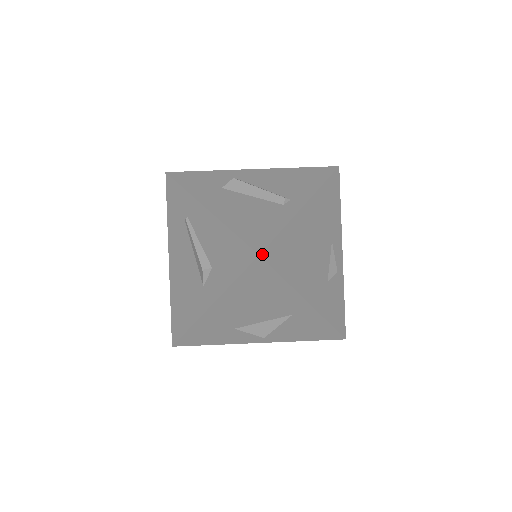
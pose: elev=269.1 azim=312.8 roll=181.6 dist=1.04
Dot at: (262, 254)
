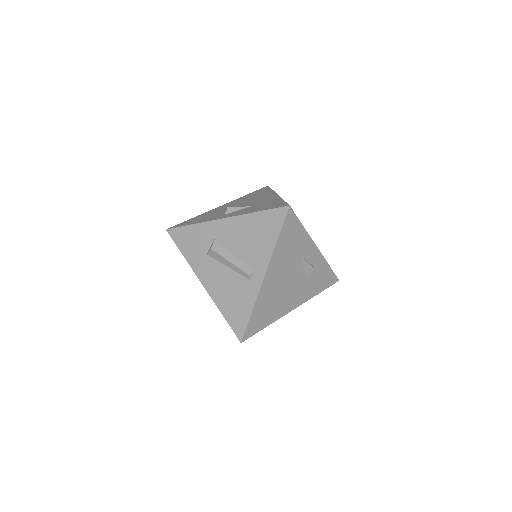
Dot at: (243, 340)
